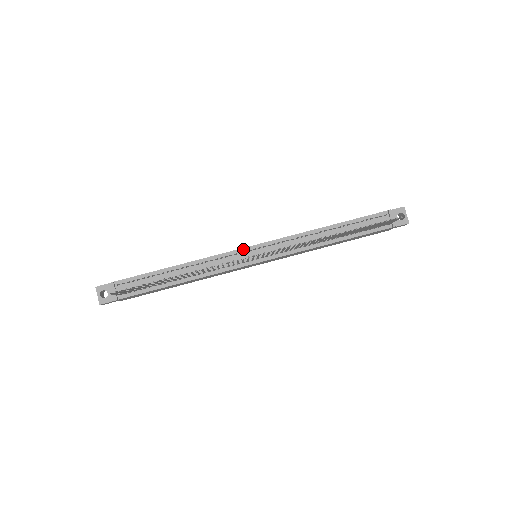
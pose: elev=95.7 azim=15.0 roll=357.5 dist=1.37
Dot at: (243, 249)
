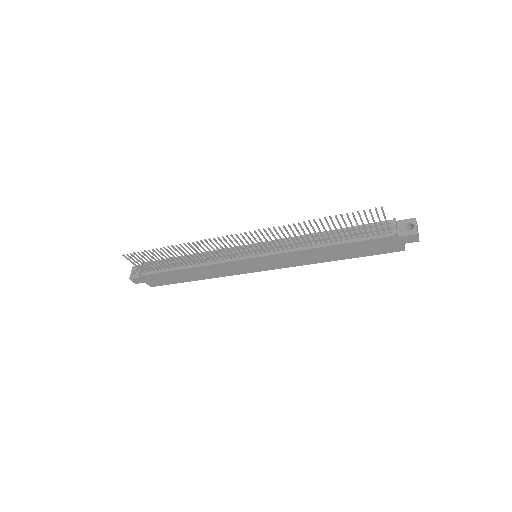
Dot at: occluded
